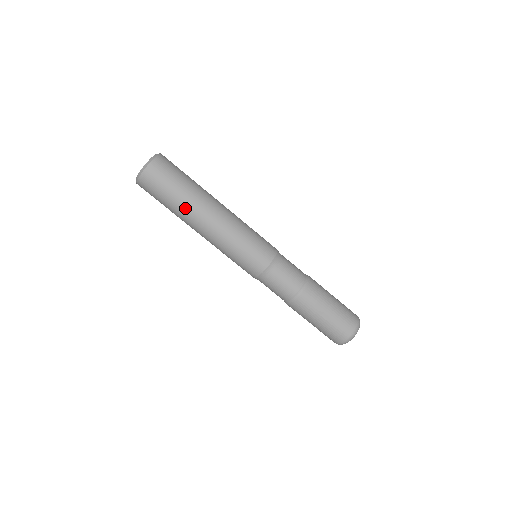
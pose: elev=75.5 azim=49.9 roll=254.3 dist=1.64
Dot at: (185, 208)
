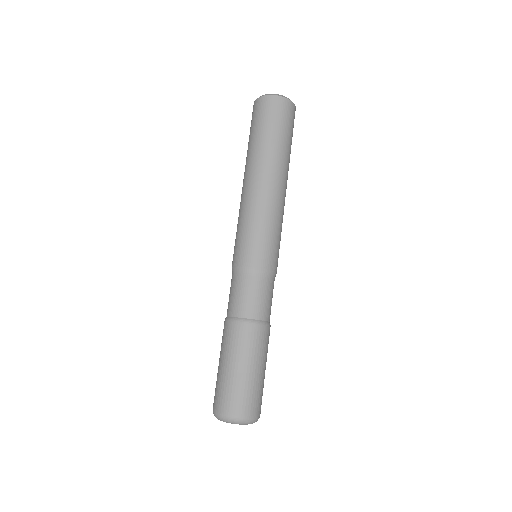
Dot at: (263, 151)
